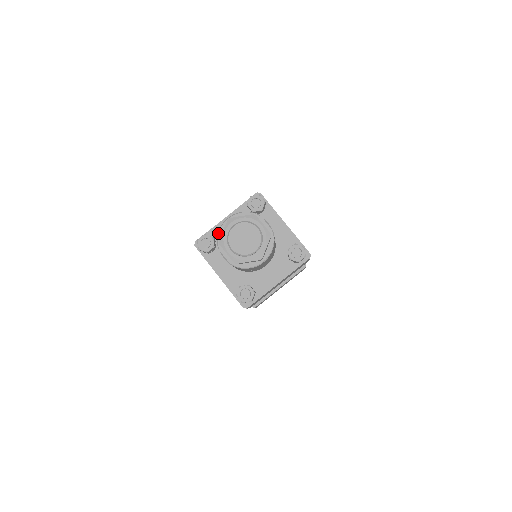
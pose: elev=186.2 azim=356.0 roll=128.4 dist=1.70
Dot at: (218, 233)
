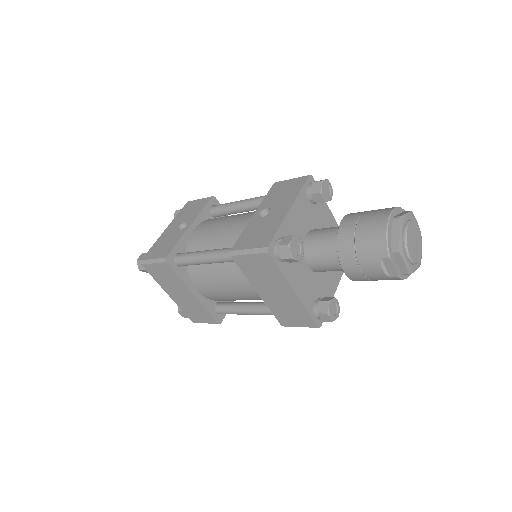
Dot at: (387, 237)
